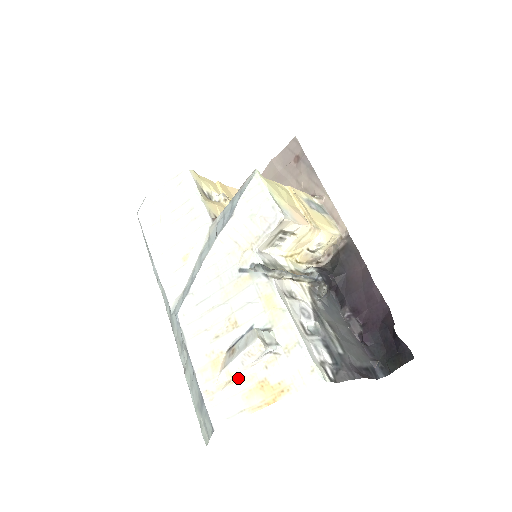
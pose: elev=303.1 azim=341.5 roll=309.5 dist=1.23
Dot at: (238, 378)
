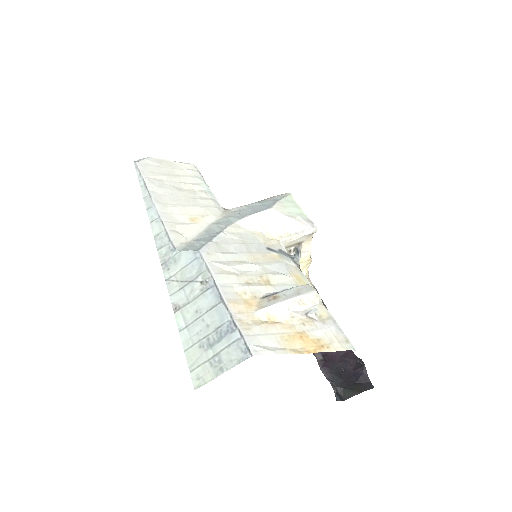
Dot at: (276, 322)
